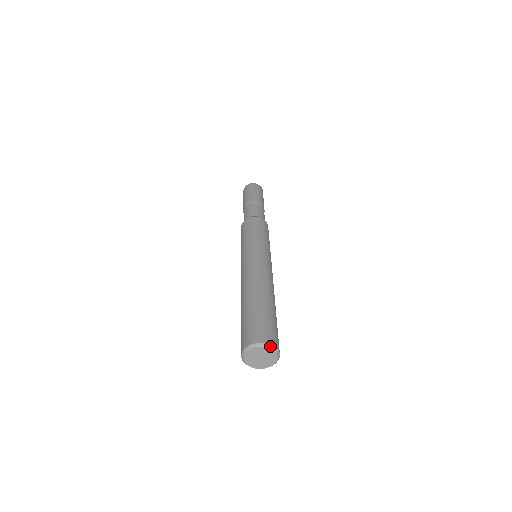
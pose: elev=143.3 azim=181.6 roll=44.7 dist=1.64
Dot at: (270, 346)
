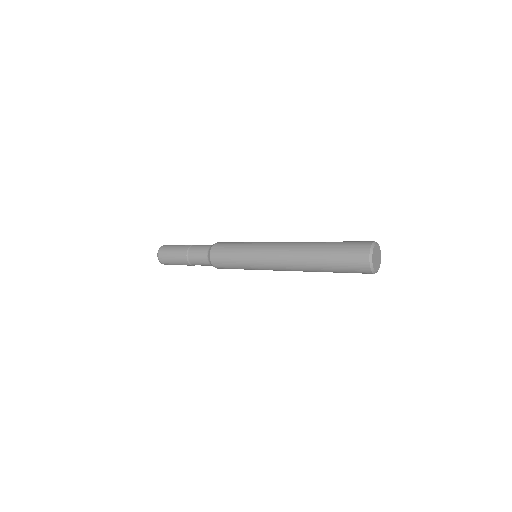
Dot at: (377, 244)
